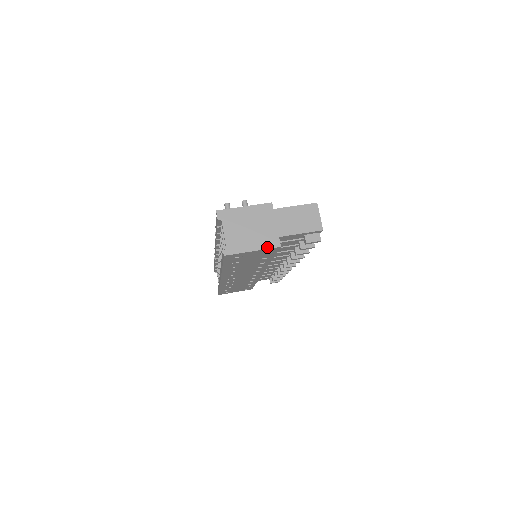
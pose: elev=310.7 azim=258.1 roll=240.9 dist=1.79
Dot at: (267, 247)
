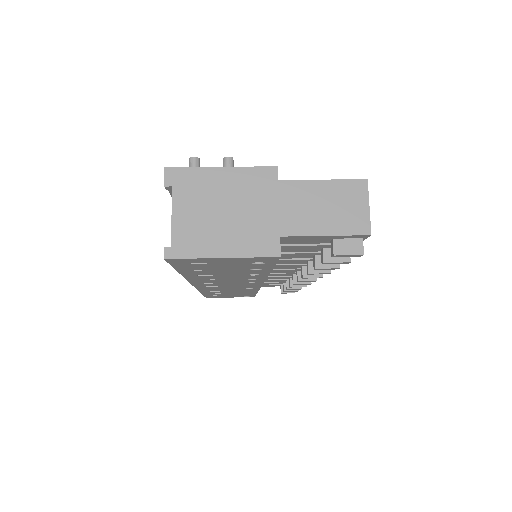
Dot at: (253, 253)
